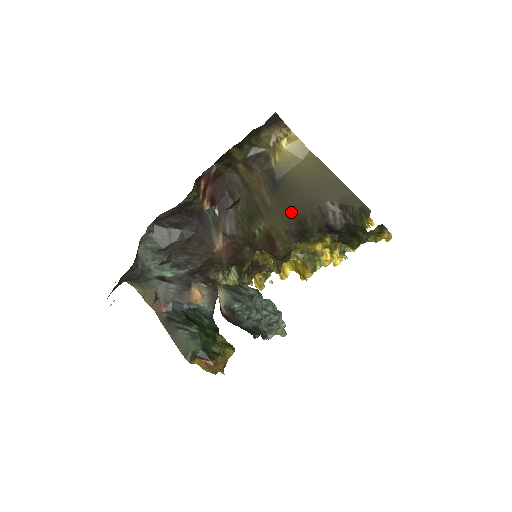
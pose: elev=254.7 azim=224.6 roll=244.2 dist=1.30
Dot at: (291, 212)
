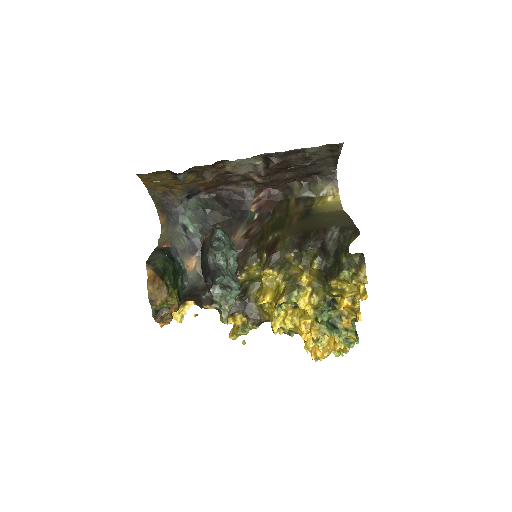
Dot at: (304, 228)
